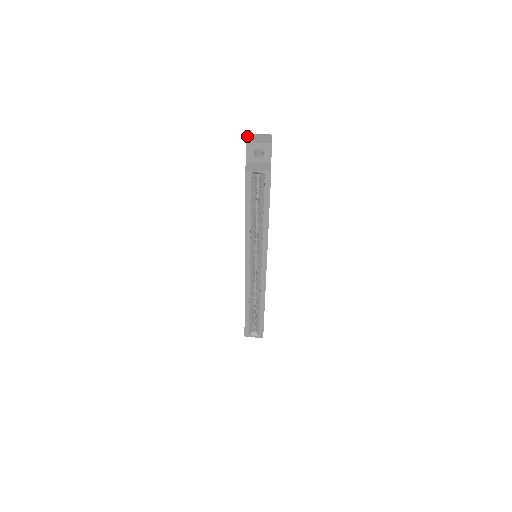
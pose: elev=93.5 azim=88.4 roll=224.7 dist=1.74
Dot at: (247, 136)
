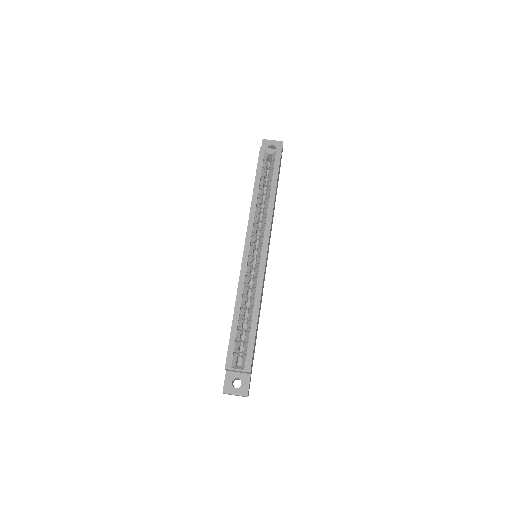
Dot at: occluded
